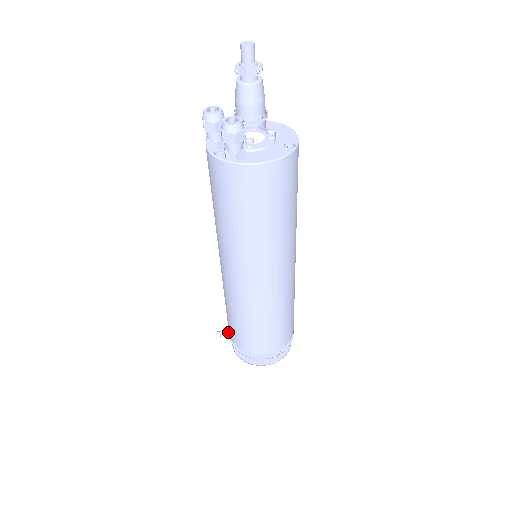
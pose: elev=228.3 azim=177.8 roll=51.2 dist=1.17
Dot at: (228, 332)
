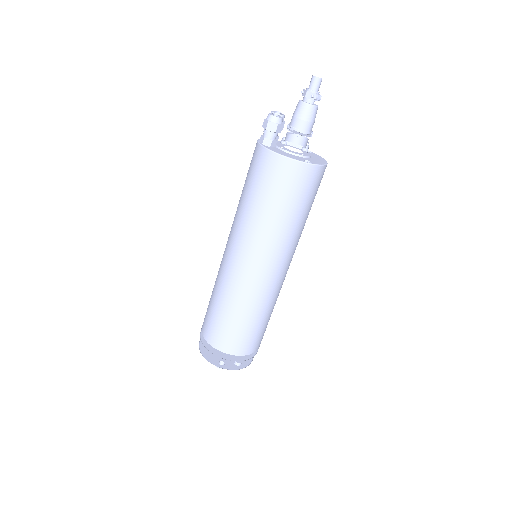
Dot at: occluded
